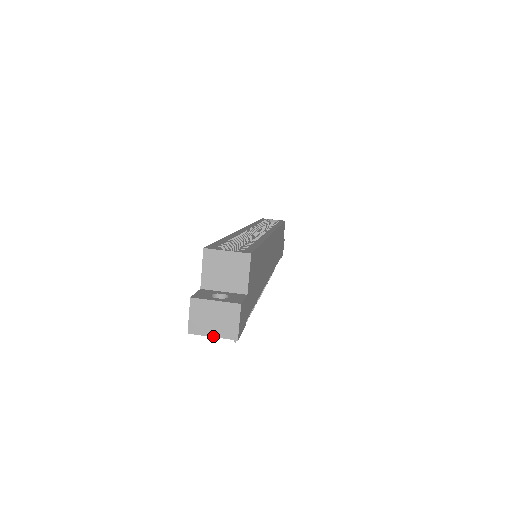
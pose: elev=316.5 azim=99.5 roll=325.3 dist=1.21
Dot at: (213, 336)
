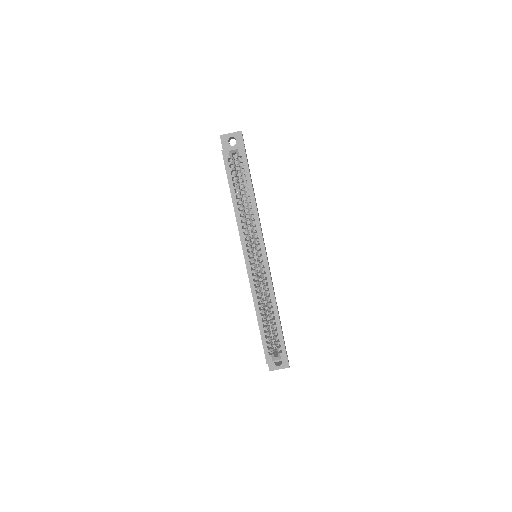
Dot at: occluded
